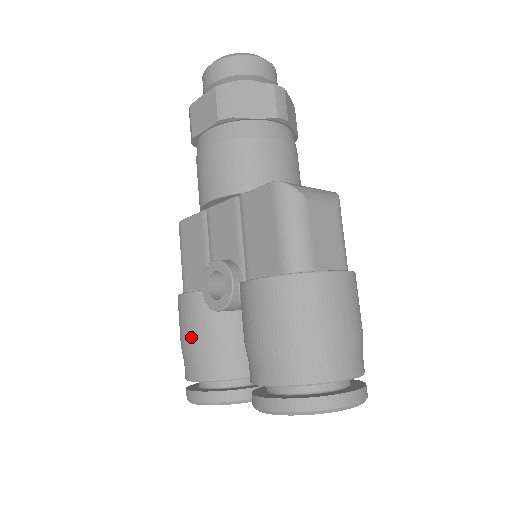
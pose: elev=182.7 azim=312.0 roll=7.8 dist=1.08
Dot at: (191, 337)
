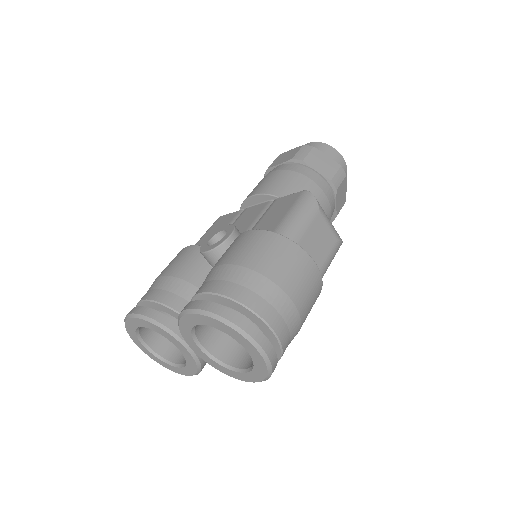
Dot at: (169, 270)
